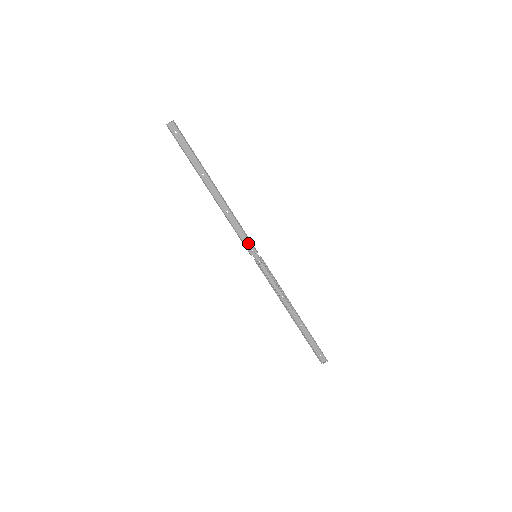
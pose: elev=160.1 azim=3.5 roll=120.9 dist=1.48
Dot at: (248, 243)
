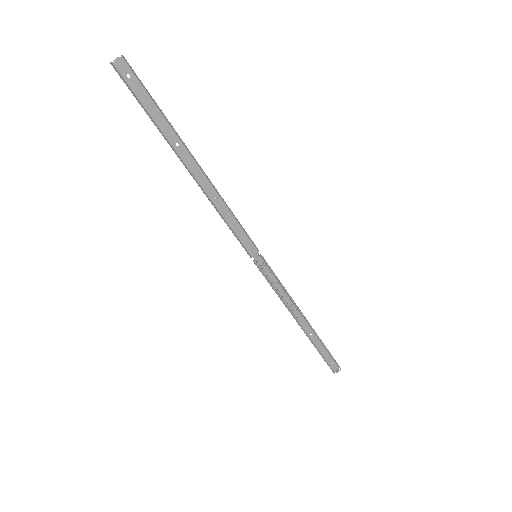
Dot at: (246, 240)
